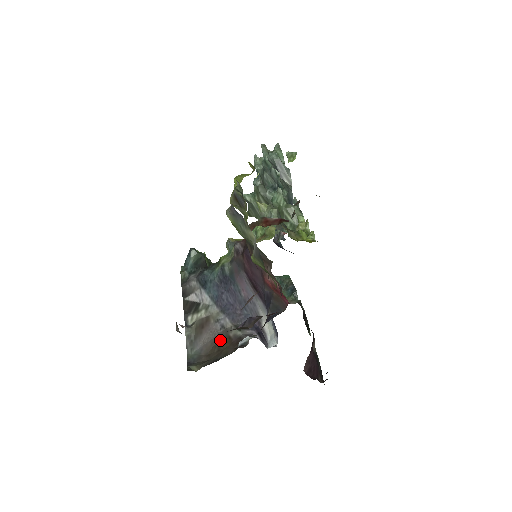
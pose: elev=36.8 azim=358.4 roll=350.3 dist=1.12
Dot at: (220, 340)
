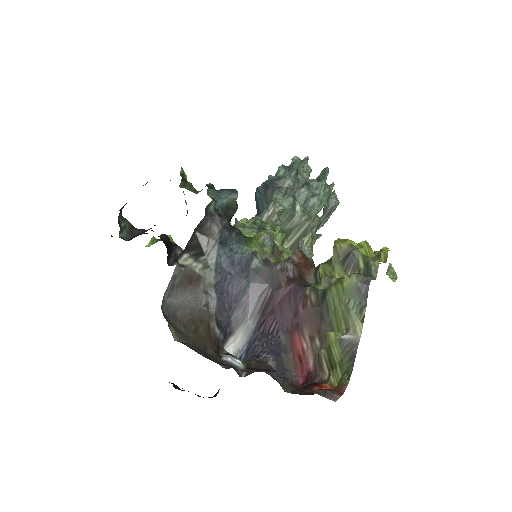
Dot at: (201, 320)
